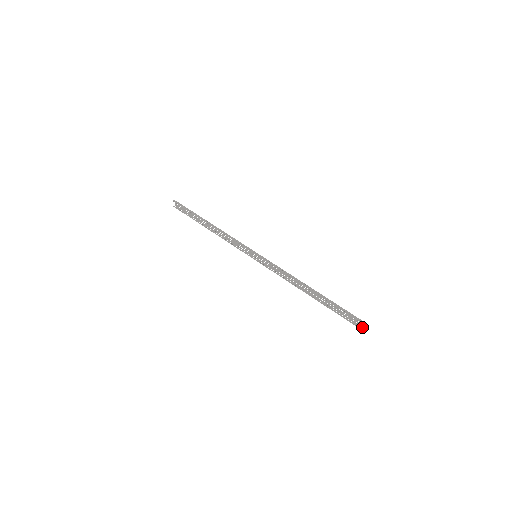
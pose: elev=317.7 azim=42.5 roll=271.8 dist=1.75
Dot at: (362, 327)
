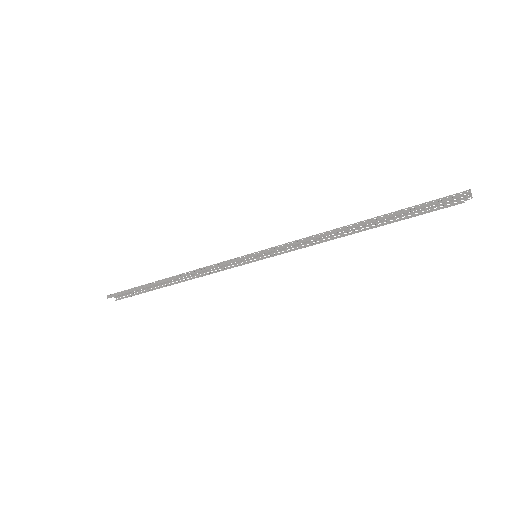
Dot at: (468, 197)
